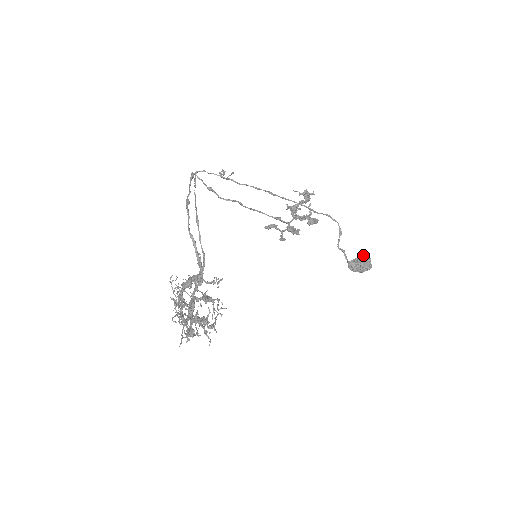
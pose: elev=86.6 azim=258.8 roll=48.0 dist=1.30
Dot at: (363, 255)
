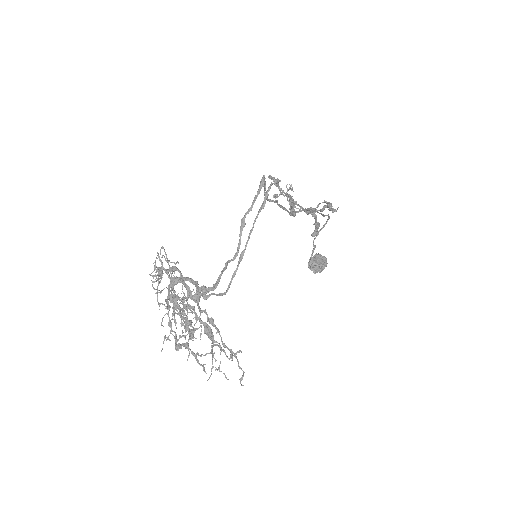
Dot at: (325, 261)
